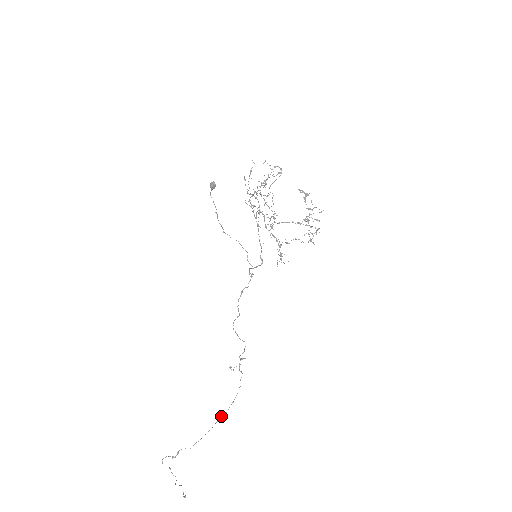
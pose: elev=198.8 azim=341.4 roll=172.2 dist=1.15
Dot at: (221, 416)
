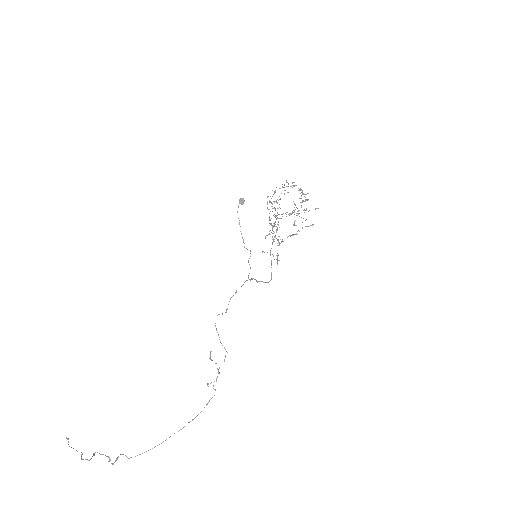
Dot at: occluded
